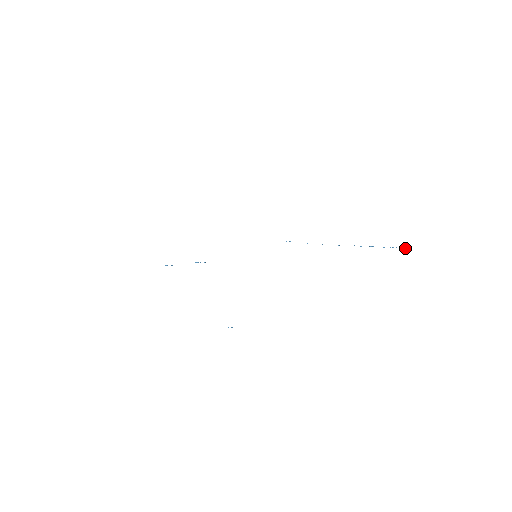
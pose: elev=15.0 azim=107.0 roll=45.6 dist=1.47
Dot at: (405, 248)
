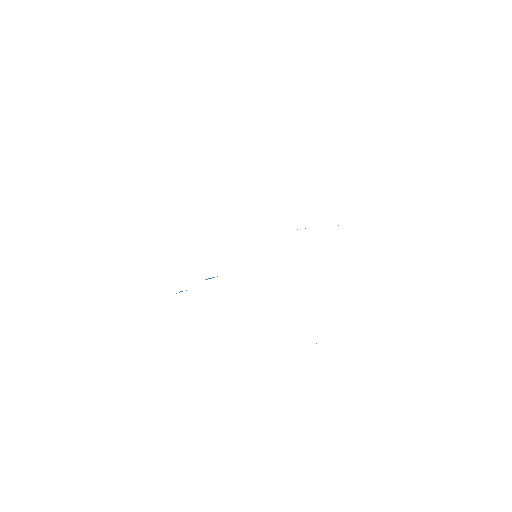
Dot at: occluded
